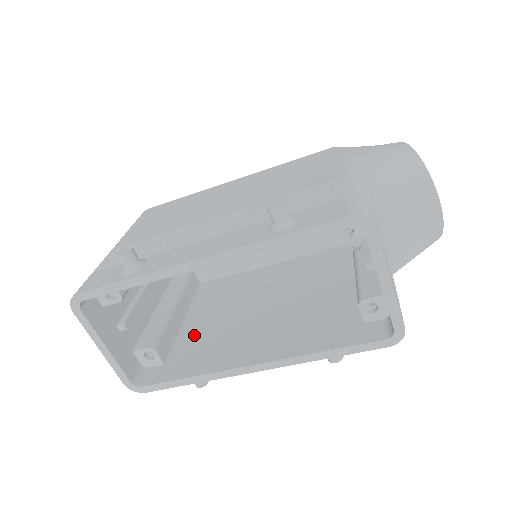
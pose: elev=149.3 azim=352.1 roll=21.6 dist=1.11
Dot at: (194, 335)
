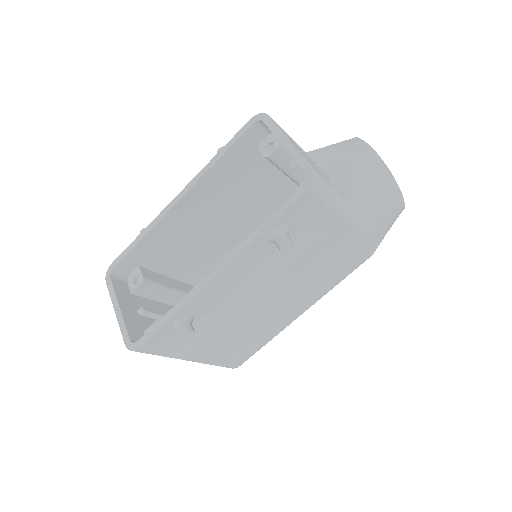
Dot at: occluded
